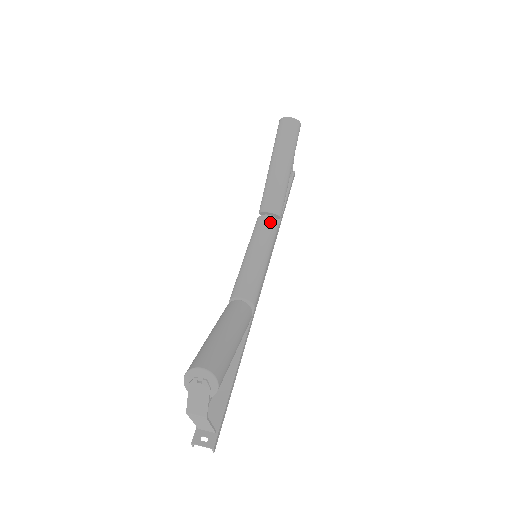
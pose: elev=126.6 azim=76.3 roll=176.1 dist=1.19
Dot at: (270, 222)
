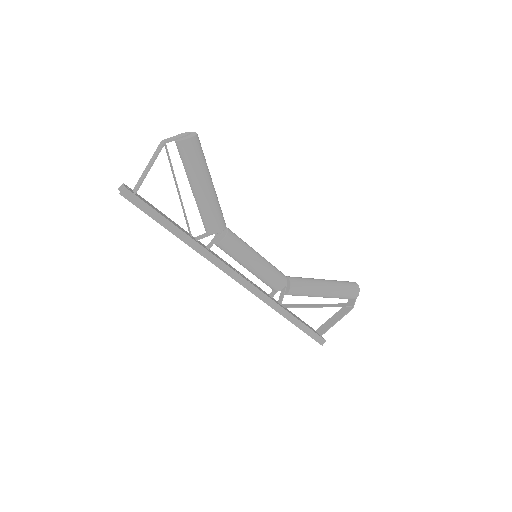
Dot at: (283, 274)
